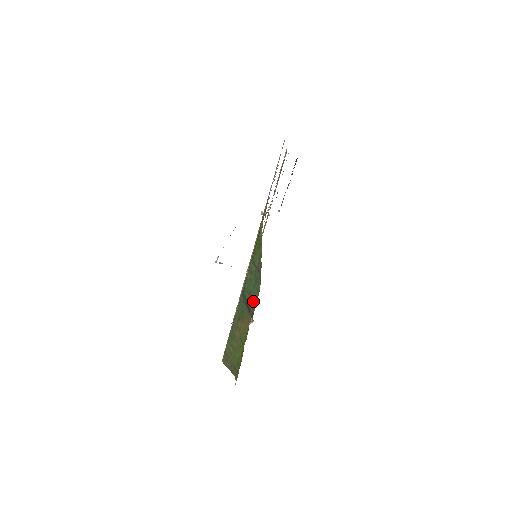
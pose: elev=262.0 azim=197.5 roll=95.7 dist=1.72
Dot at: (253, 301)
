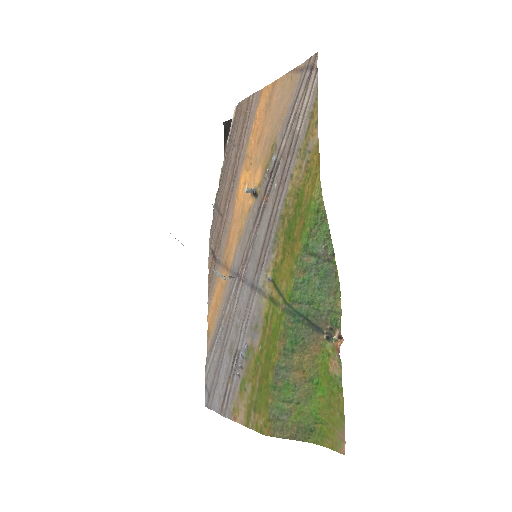
Dot at: (325, 310)
